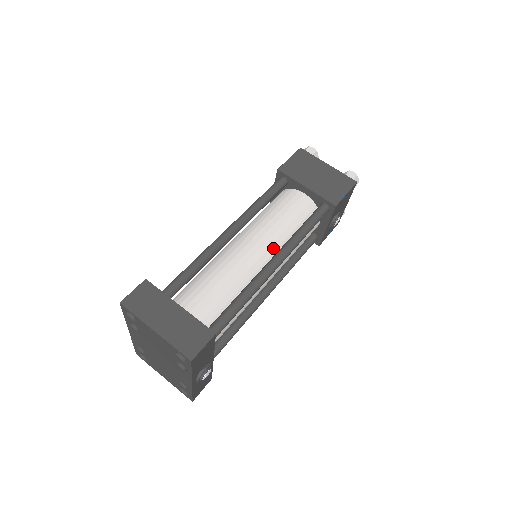
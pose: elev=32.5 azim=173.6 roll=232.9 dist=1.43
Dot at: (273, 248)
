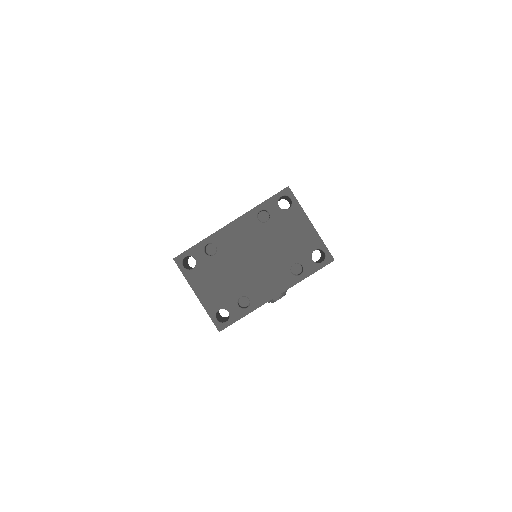
Dot at: occluded
